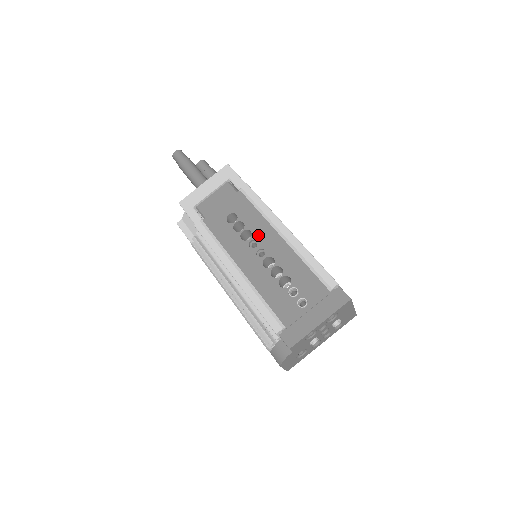
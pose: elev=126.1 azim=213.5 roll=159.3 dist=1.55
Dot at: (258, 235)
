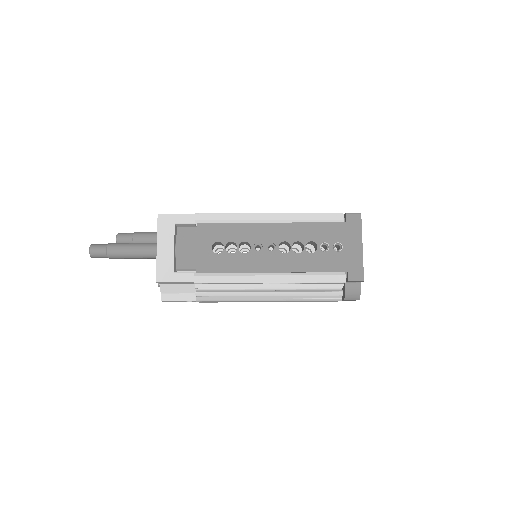
Dot at: (253, 238)
